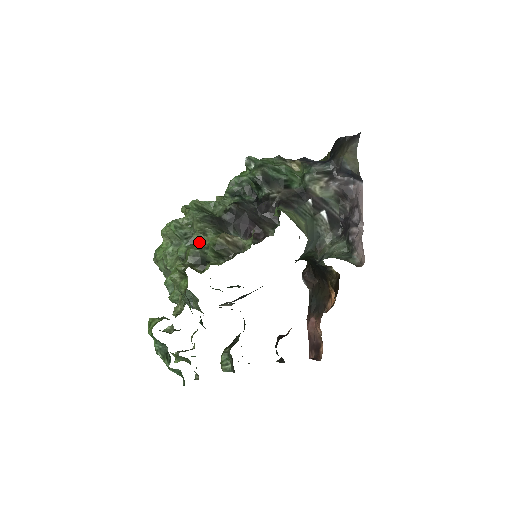
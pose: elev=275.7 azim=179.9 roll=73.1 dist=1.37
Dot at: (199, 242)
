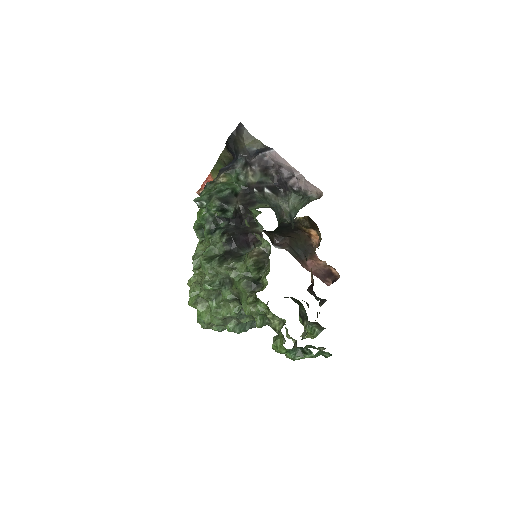
Dot at: (238, 276)
